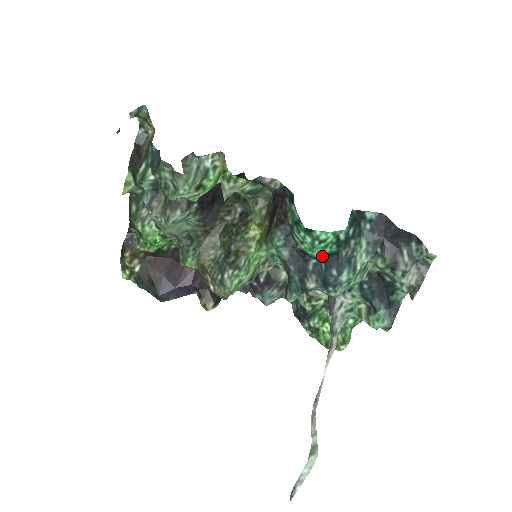
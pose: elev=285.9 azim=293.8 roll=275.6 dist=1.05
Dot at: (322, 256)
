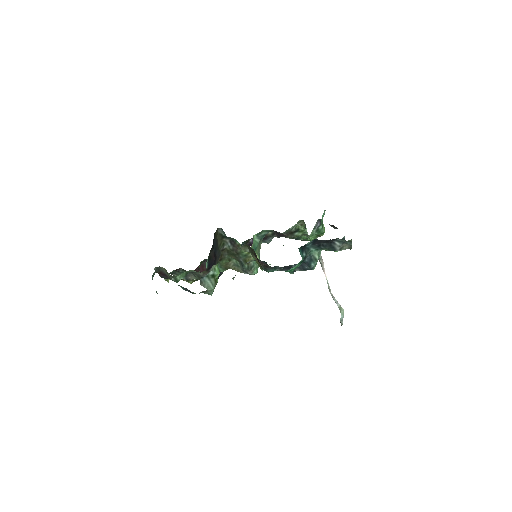
Dot at: occluded
